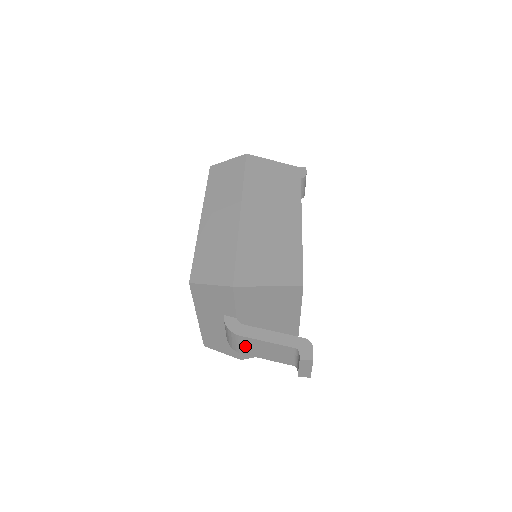
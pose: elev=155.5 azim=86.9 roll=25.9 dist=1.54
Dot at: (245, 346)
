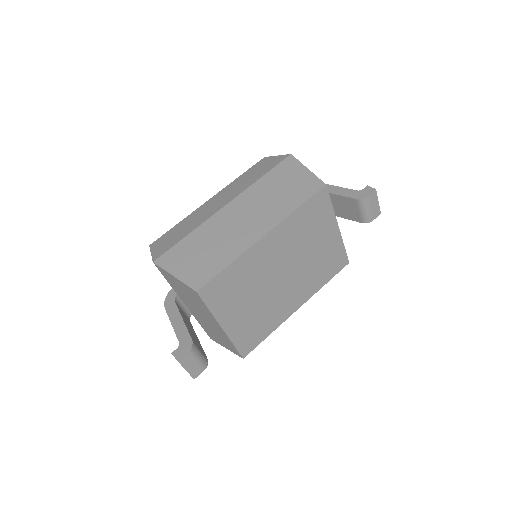
Dot at: occluded
